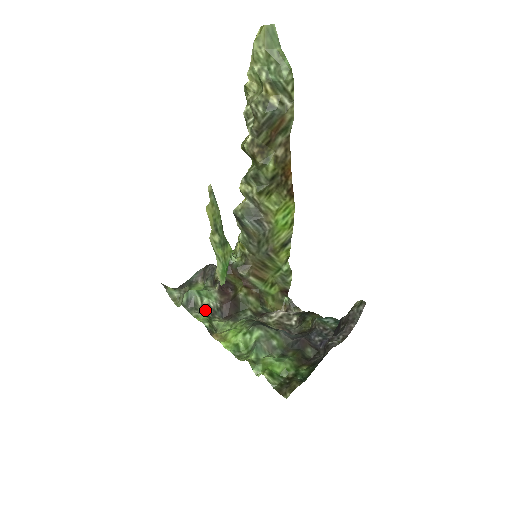
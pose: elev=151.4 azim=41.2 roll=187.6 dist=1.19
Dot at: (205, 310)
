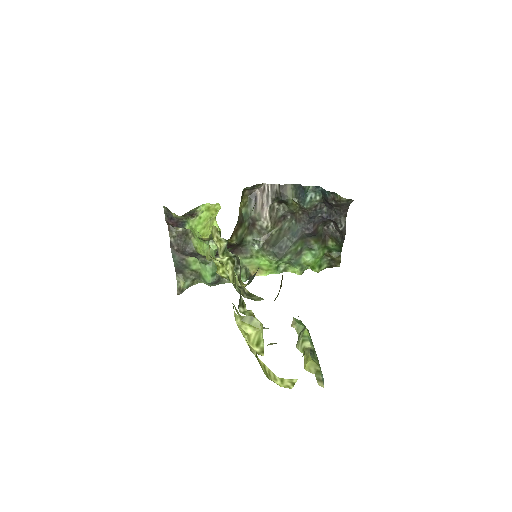
Dot at: occluded
